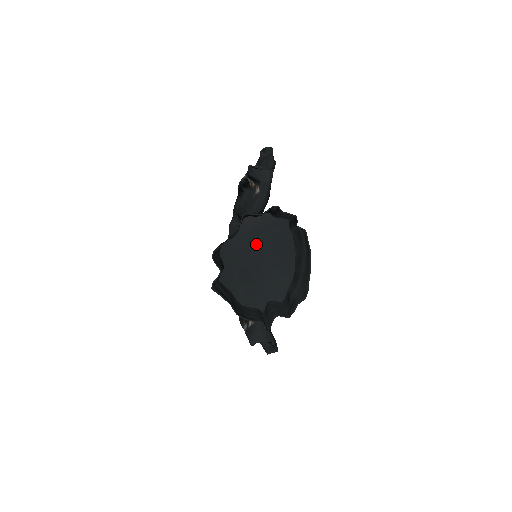
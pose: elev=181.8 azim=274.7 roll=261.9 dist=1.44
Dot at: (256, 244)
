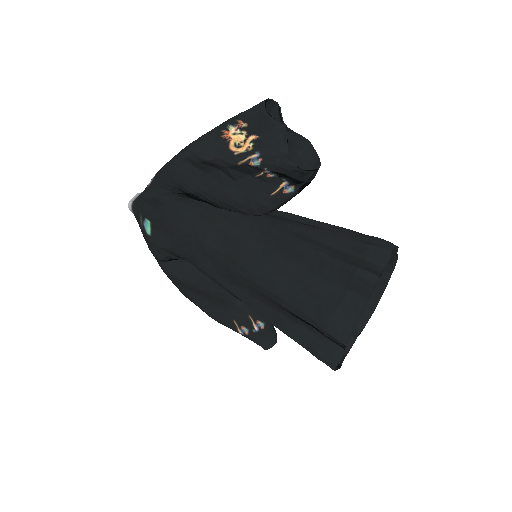
Dot at: occluded
